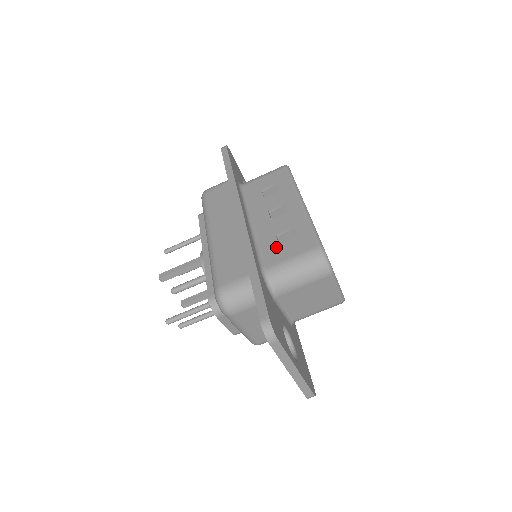
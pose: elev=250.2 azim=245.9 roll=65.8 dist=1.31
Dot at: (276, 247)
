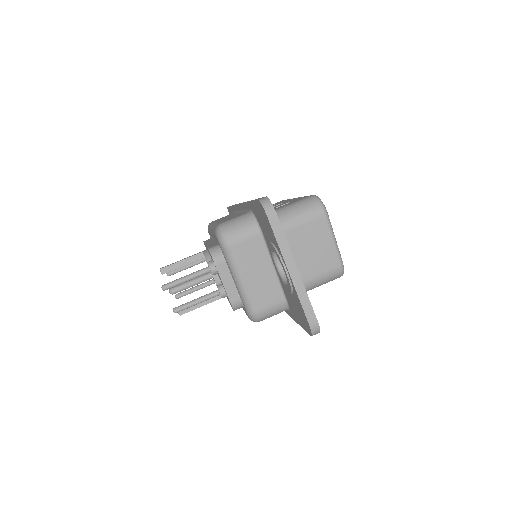
Dot at: occluded
